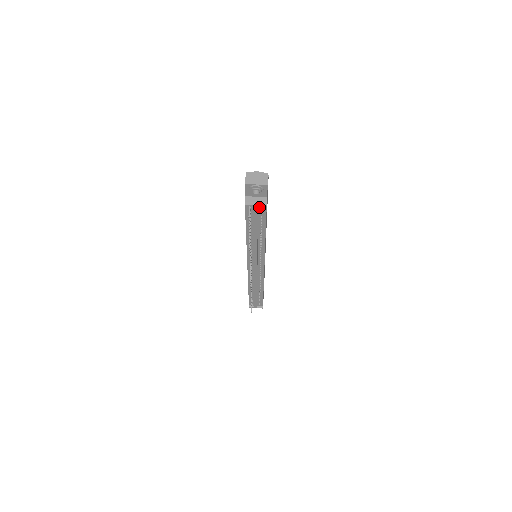
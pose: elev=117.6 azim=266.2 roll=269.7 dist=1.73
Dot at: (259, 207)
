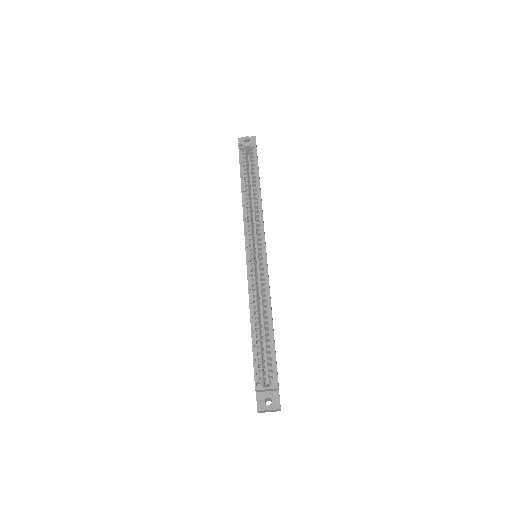
Dot at: occluded
